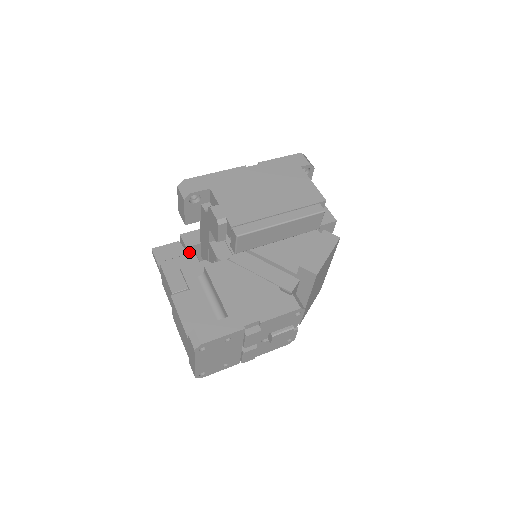
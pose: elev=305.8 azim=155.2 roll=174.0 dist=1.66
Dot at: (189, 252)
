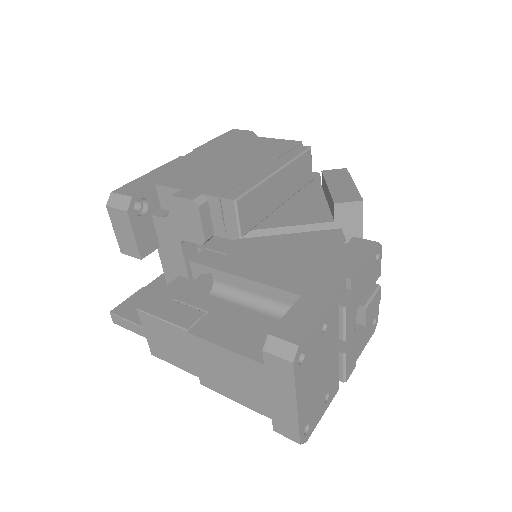
Dot at: occluded
